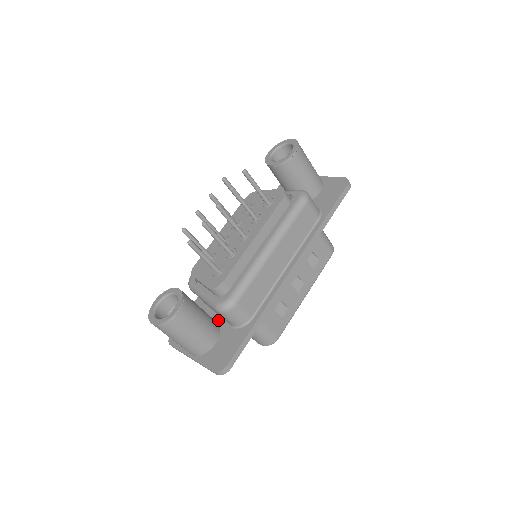
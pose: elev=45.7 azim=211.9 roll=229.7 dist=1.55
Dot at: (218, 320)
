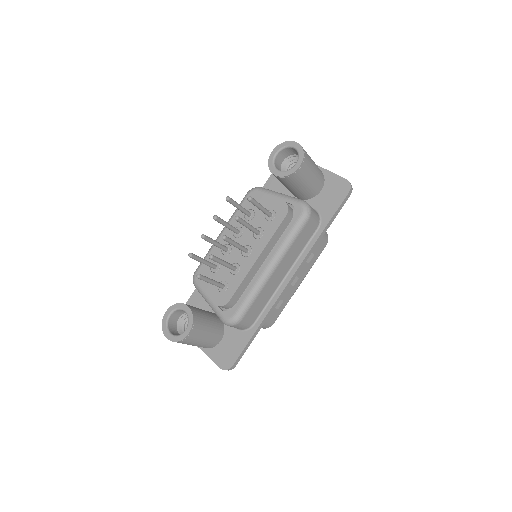
Dot at: occluded
